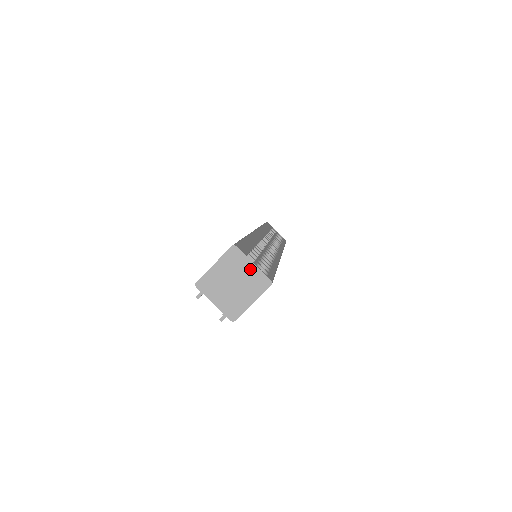
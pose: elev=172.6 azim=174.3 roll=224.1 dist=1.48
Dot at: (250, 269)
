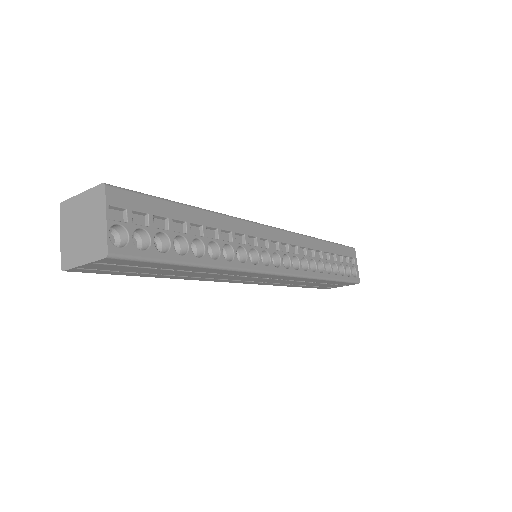
Dot at: (101, 223)
